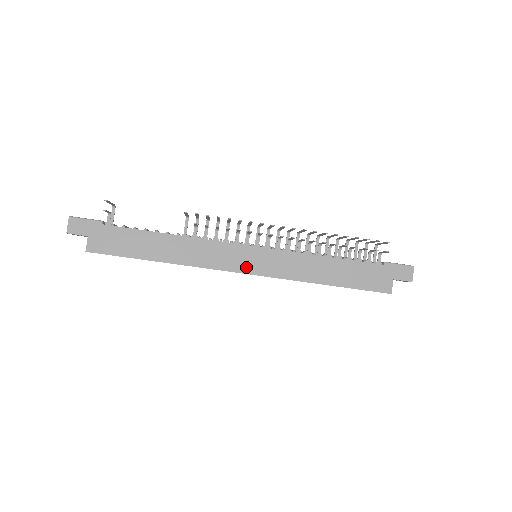
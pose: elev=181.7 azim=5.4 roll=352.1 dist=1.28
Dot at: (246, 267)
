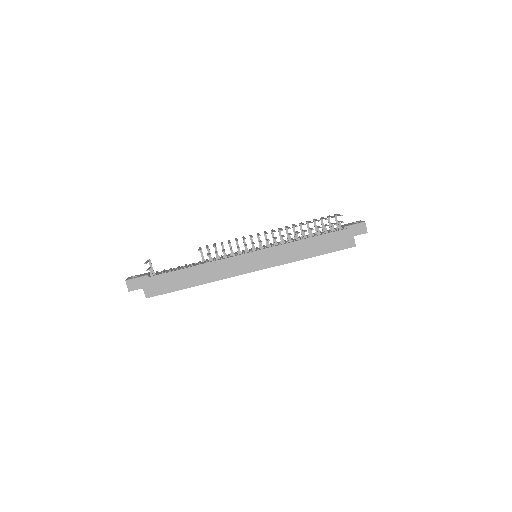
Dot at: (252, 267)
